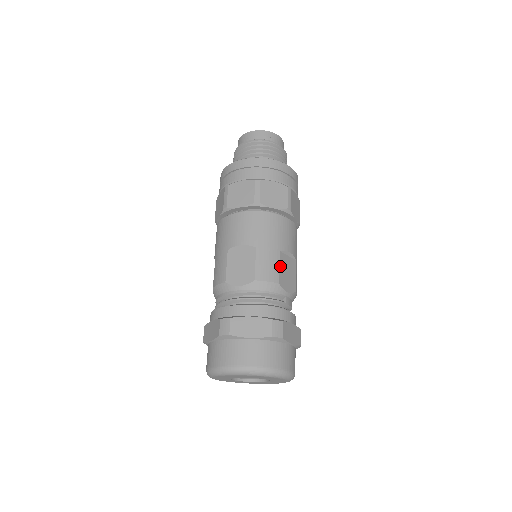
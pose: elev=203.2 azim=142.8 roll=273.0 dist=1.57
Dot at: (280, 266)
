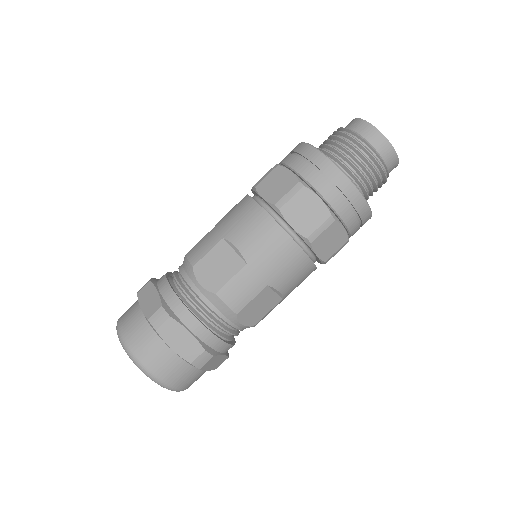
Dot at: occluded
